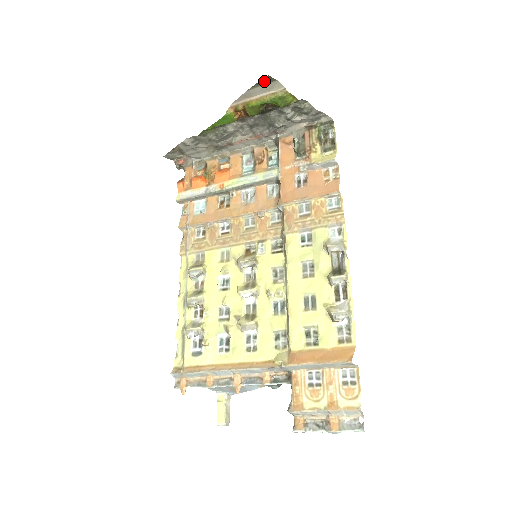
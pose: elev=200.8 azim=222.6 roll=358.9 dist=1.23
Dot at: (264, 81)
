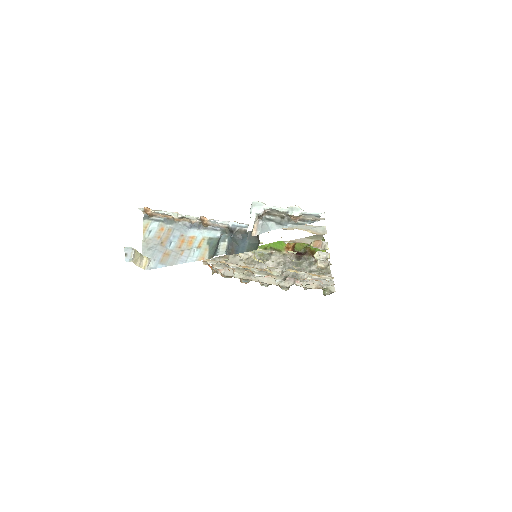
Dot at: (317, 237)
